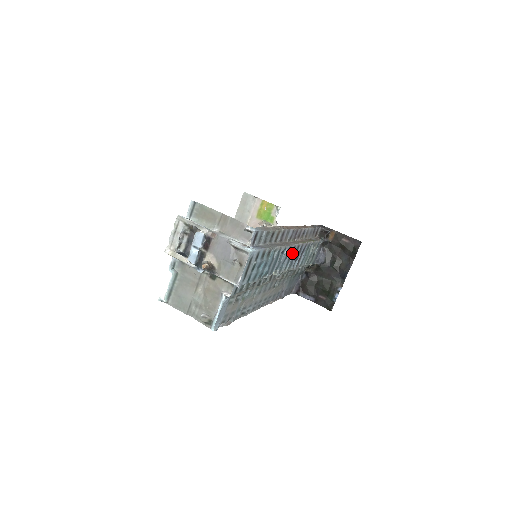
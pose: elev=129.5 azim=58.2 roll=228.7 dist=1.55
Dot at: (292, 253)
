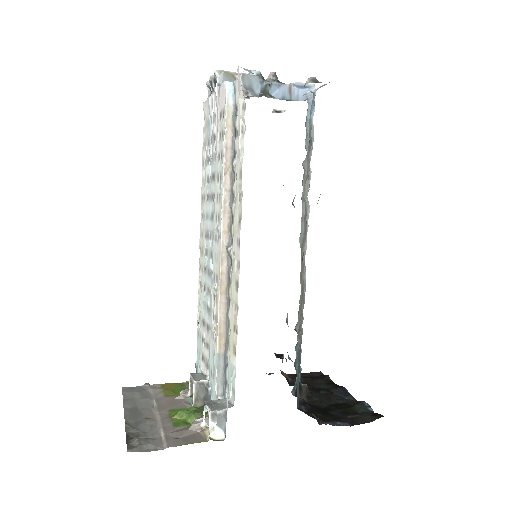
Dot at: occluded
